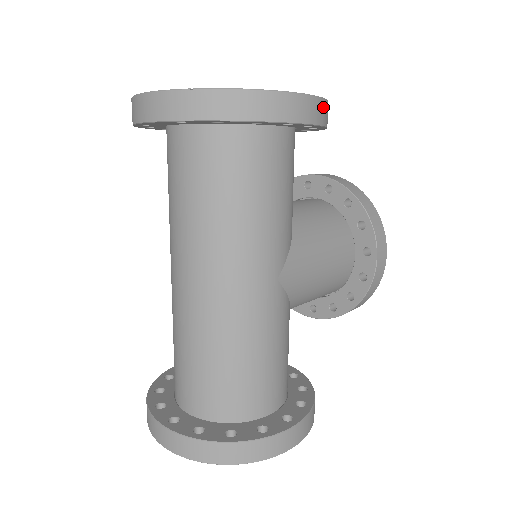
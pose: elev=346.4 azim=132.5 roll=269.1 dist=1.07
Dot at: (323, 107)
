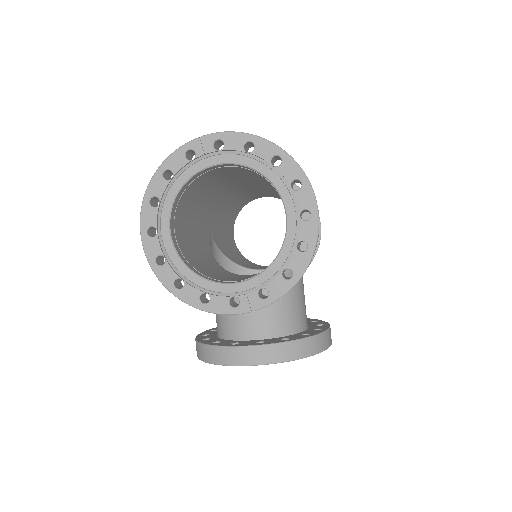
Dot at: occluded
